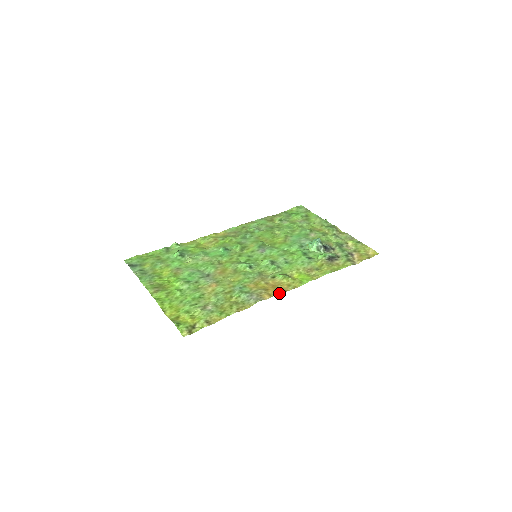
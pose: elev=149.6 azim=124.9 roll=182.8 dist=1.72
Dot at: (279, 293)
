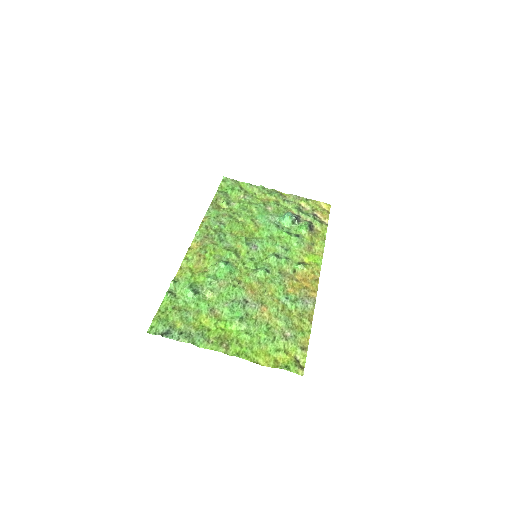
Dot at: (317, 285)
